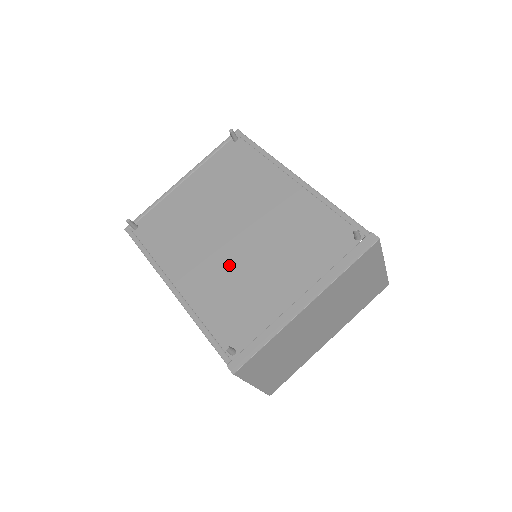
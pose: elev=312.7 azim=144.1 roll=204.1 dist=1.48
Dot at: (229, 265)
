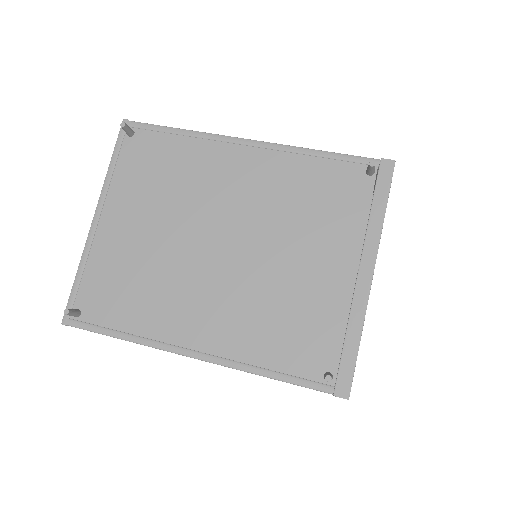
Dot at: (245, 285)
